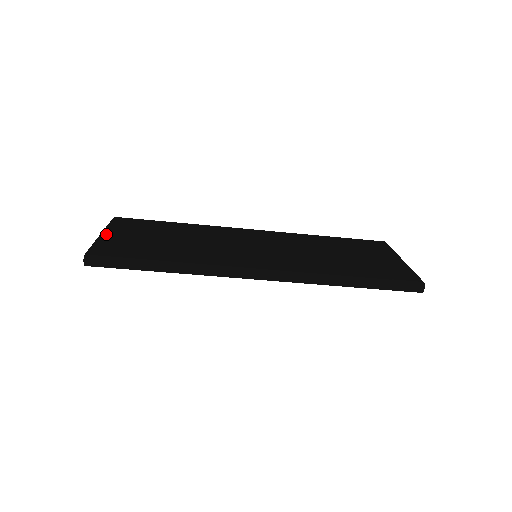
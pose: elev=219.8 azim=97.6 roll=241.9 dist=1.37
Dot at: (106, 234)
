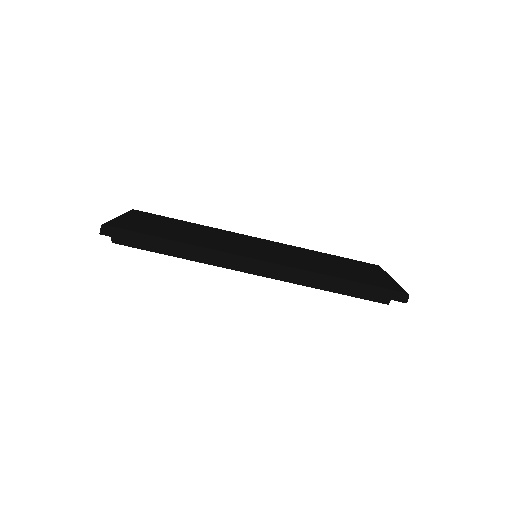
Dot at: (124, 217)
